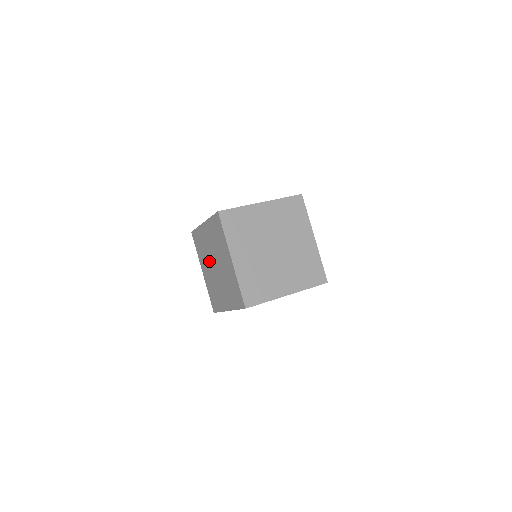
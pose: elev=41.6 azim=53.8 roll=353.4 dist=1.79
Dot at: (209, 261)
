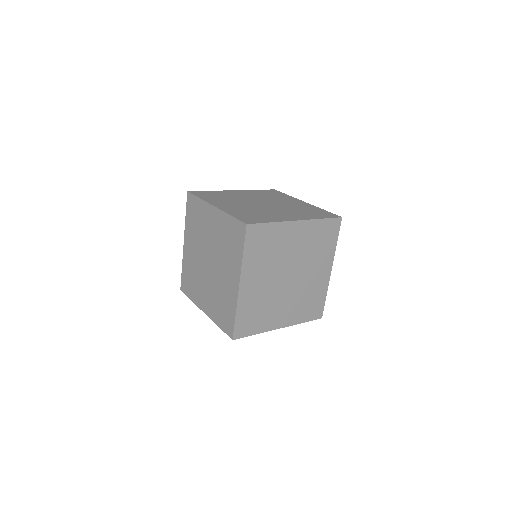
Dot at: (202, 274)
